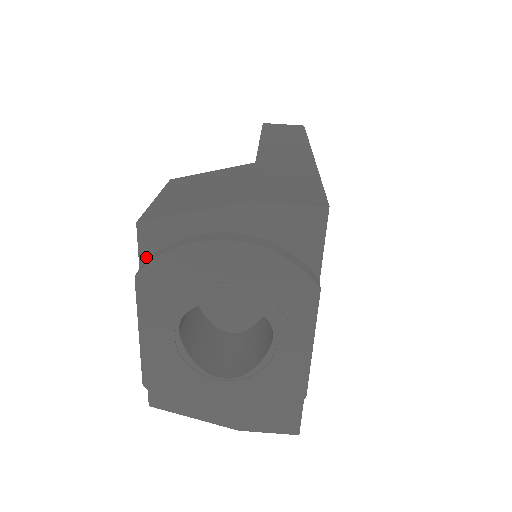
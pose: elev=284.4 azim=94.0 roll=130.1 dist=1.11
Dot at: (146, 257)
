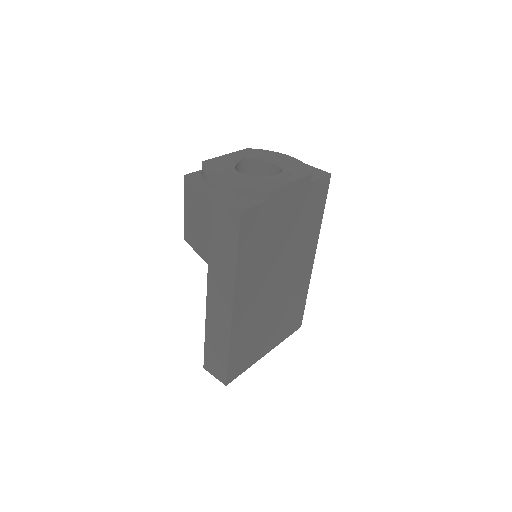
Dot at: occluded
